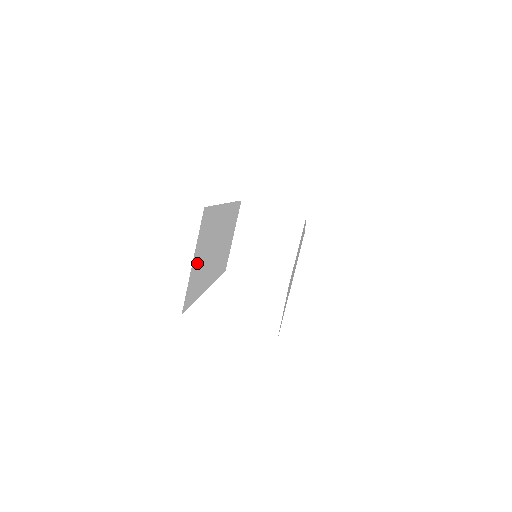
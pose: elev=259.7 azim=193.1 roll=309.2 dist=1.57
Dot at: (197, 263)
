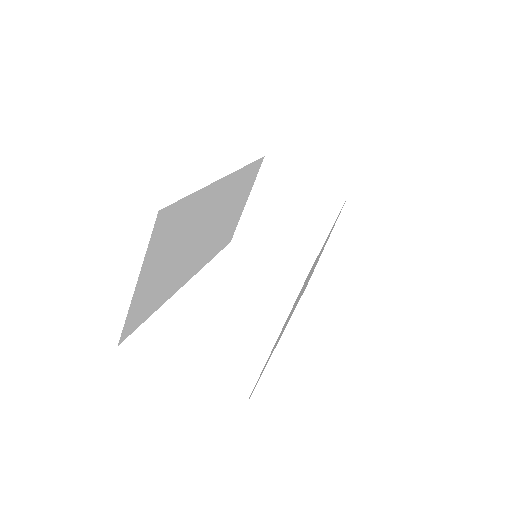
Dot at: (152, 277)
